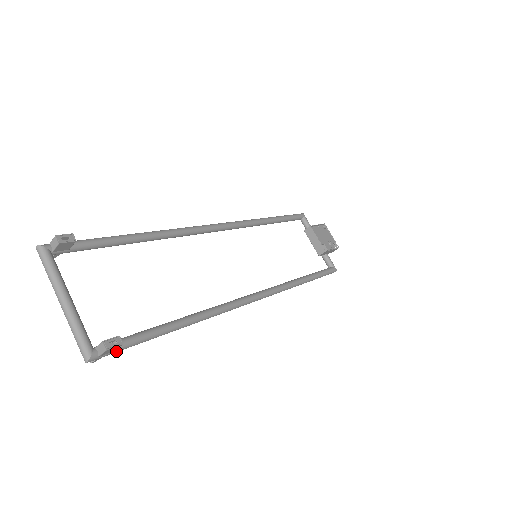
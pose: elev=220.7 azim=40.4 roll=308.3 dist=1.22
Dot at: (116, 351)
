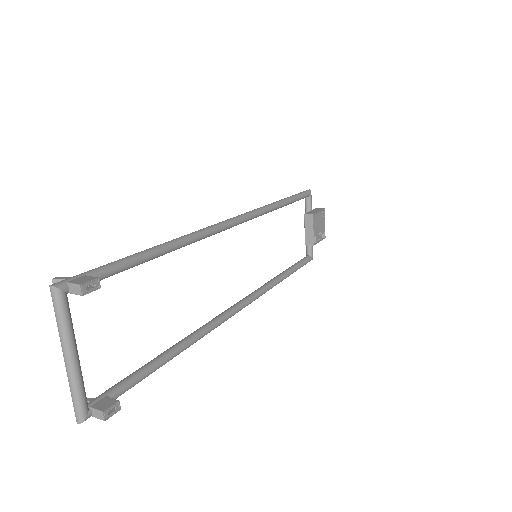
Dot at: occluded
